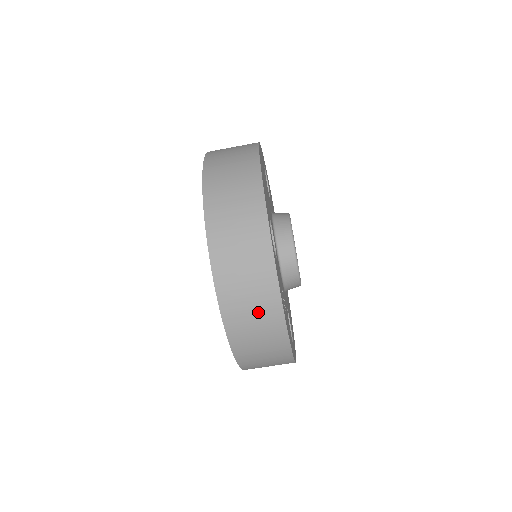
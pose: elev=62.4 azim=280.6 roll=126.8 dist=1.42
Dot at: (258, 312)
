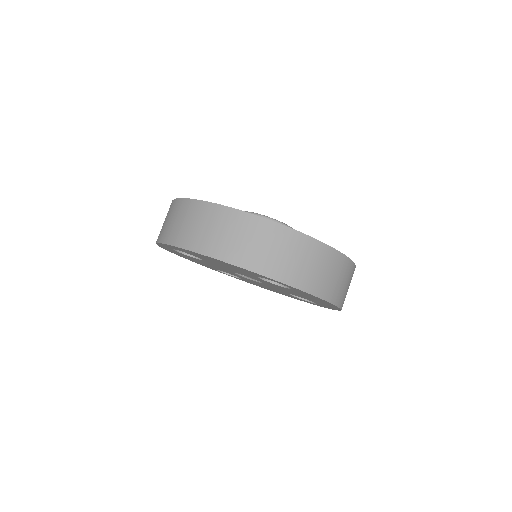
Dot at: (196, 220)
